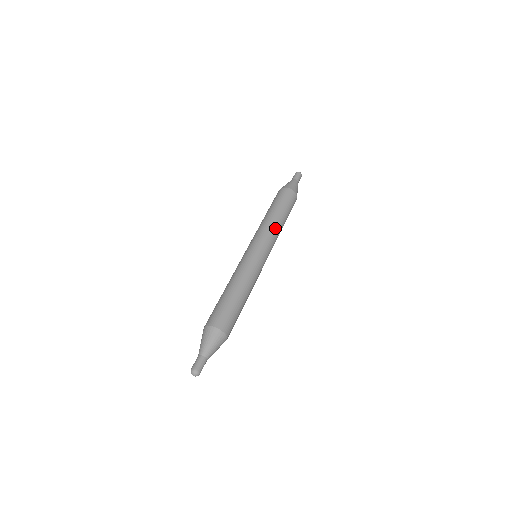
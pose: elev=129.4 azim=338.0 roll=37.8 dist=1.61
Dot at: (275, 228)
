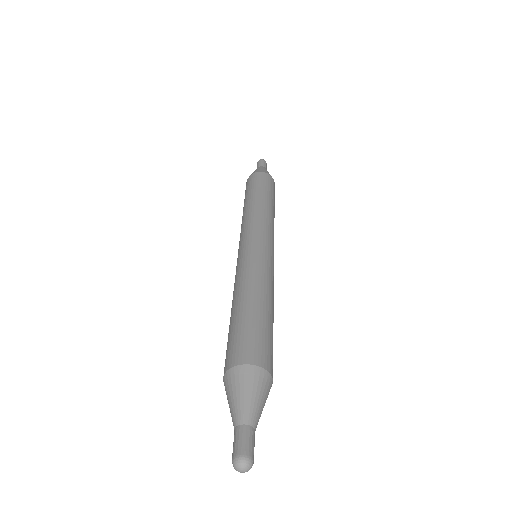
Dot at: (263, 212)
